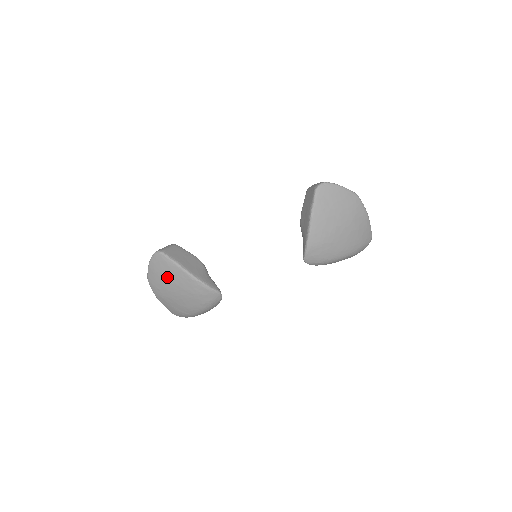
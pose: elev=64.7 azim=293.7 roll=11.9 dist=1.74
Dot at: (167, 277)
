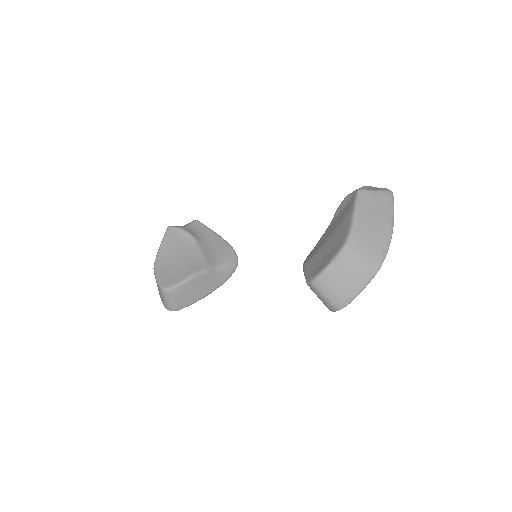
Dot at: occluded
